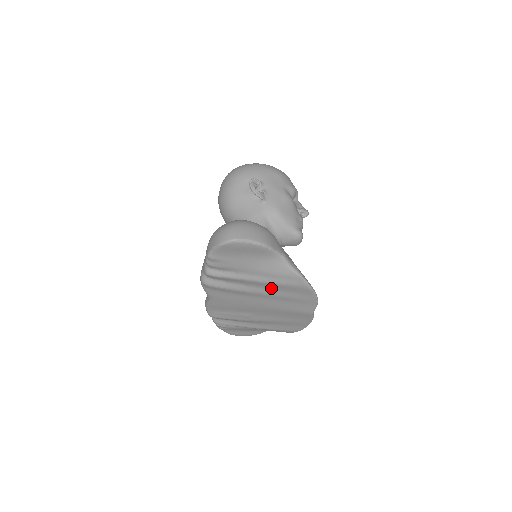
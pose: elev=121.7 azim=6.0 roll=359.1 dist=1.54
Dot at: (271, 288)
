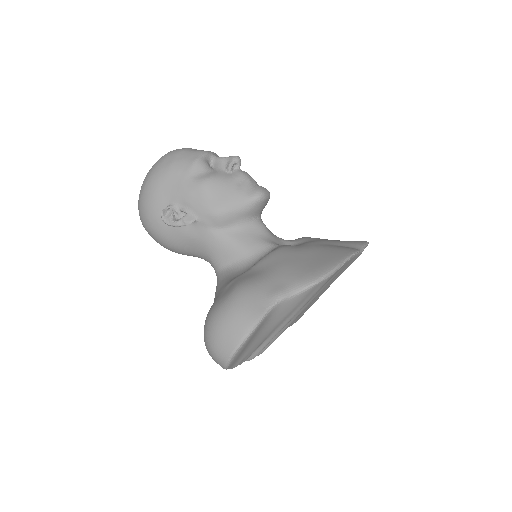
Dot at: occluded
